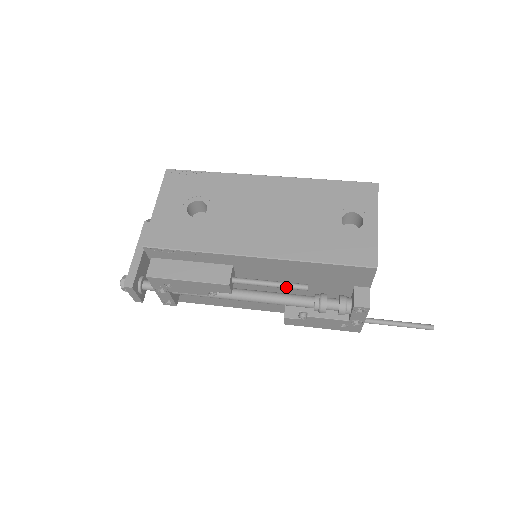
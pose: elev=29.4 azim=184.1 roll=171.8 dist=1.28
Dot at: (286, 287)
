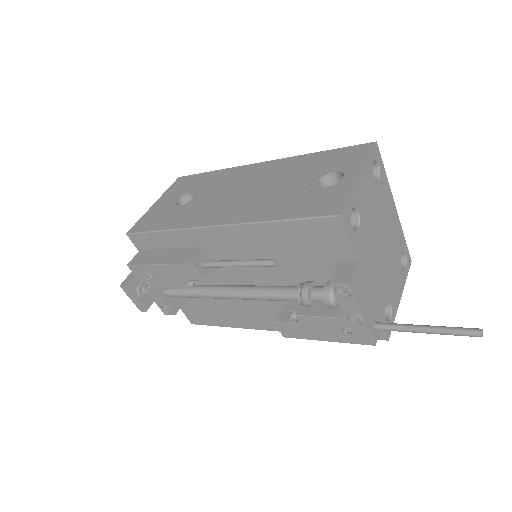
Dot at: (252, 264)
